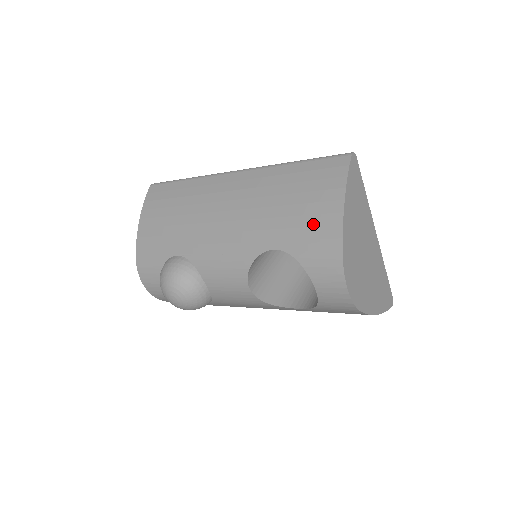
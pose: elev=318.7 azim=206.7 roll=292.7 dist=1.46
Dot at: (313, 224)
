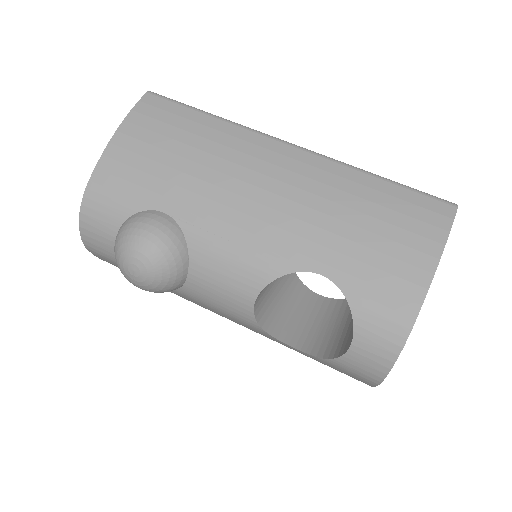
Dot at: (389, 269)
